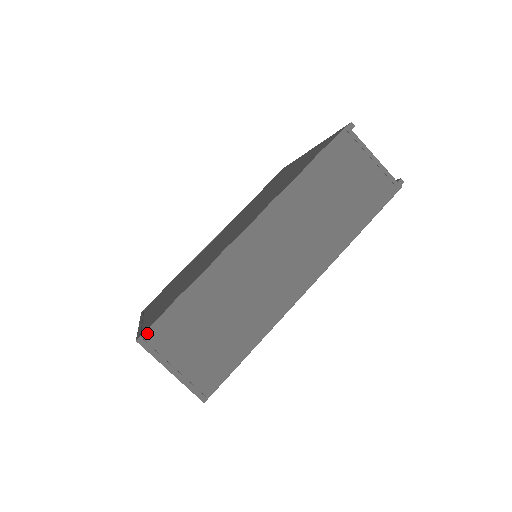
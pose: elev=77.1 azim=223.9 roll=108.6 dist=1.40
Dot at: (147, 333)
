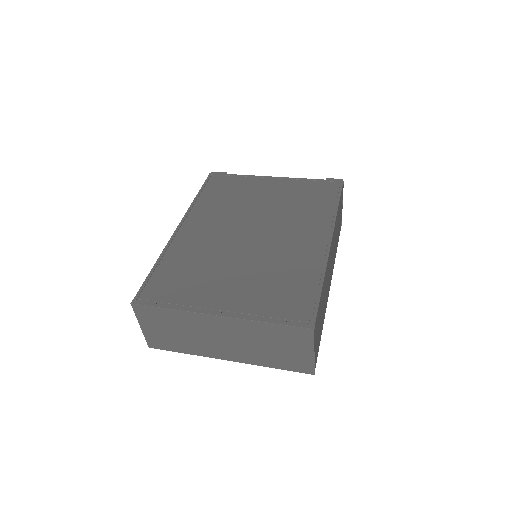
Dot at: occluded
